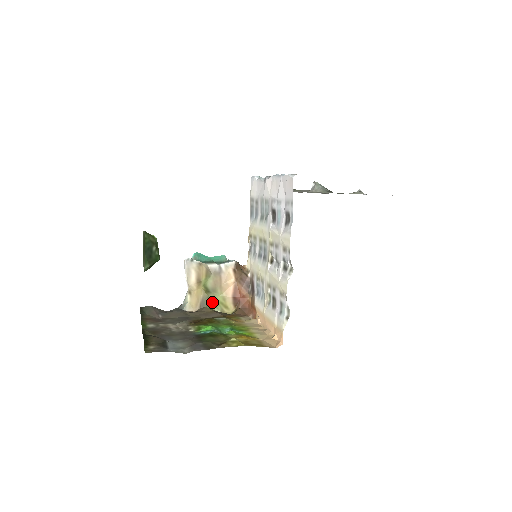
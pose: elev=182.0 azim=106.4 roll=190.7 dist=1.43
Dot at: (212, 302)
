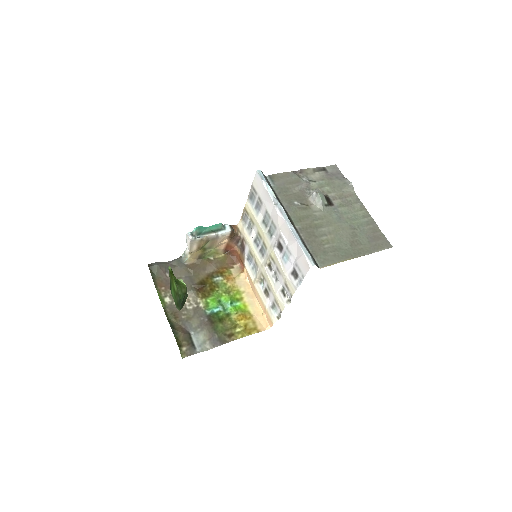
Dot at: (207, 254)
